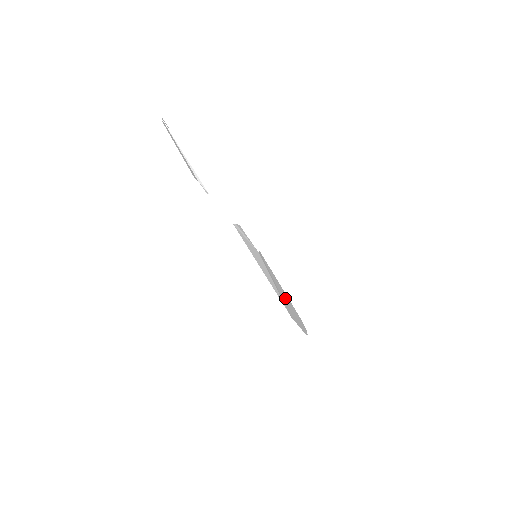
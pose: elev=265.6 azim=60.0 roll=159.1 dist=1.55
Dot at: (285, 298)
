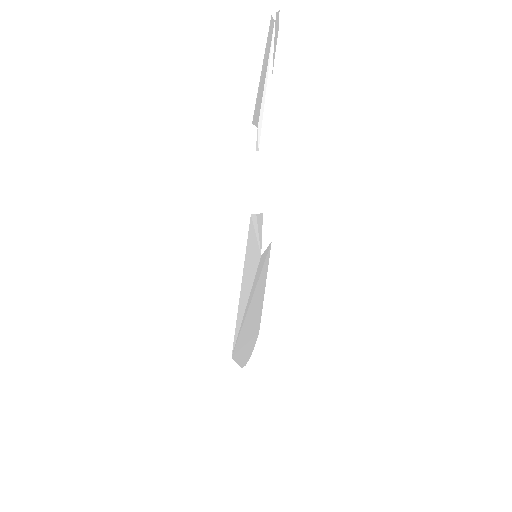
Dot at: (253, 316)
